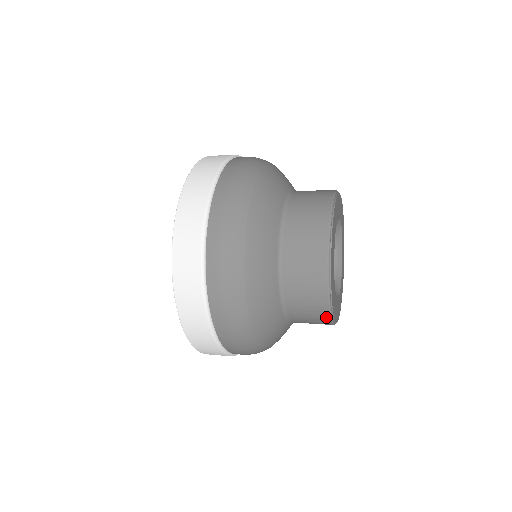
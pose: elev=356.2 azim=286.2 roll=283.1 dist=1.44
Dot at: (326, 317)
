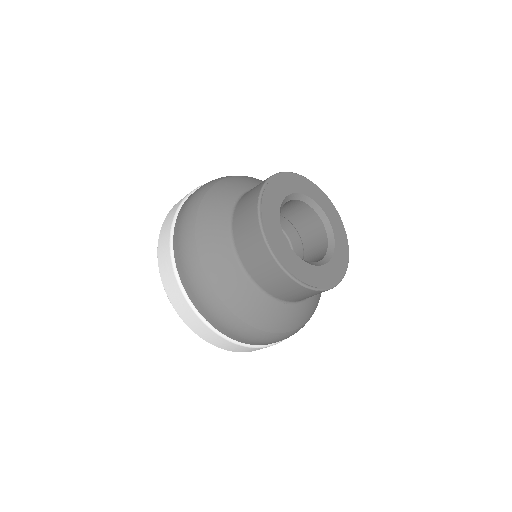
Dot at: (269, 257)
